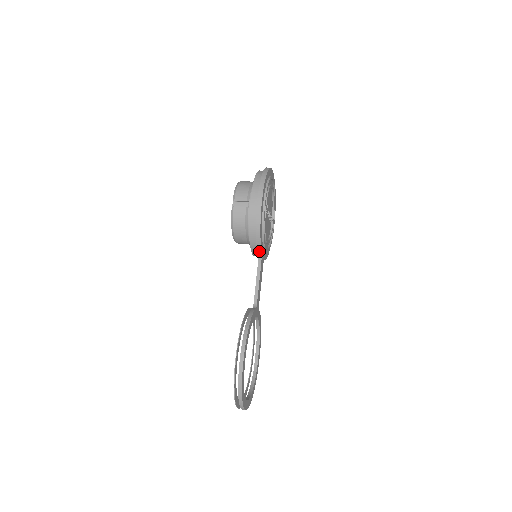
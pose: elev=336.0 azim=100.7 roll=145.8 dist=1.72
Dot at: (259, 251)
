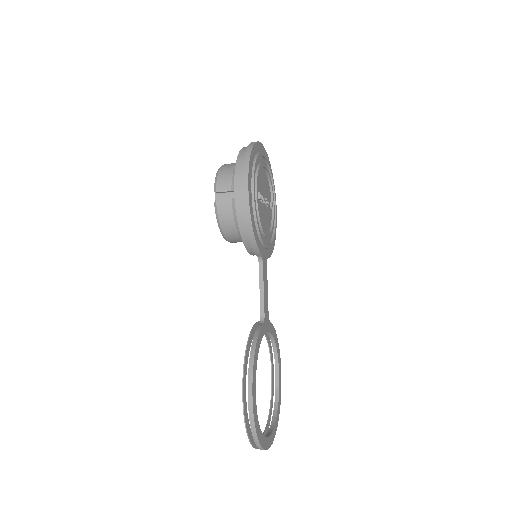
Dot at: (257, 252)
